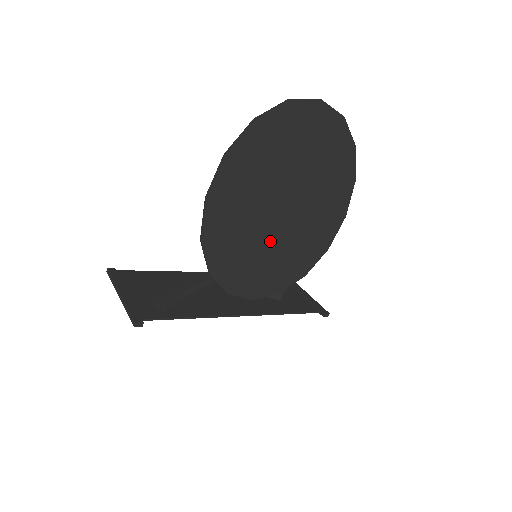
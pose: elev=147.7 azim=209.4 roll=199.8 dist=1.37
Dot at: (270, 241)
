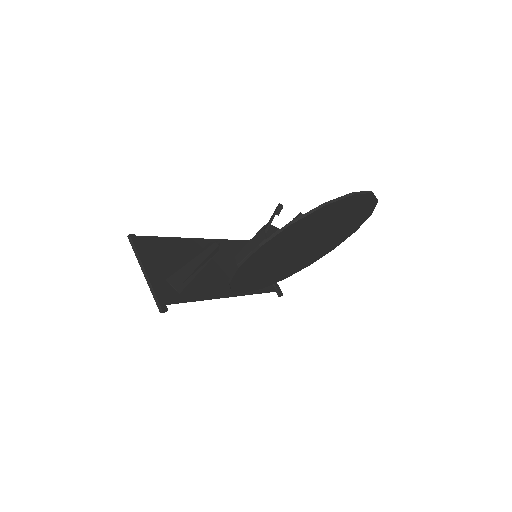
Dot at: (280, 264)
